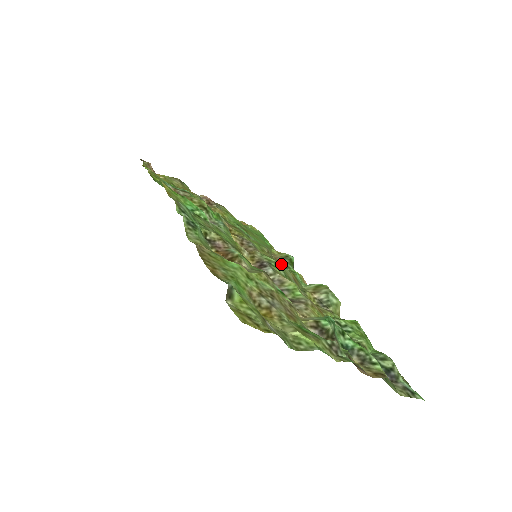
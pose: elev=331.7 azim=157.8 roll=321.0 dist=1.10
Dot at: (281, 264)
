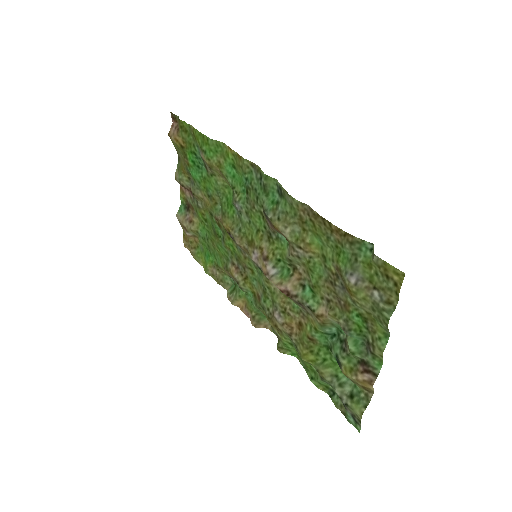
Dot at: (250, 278)
